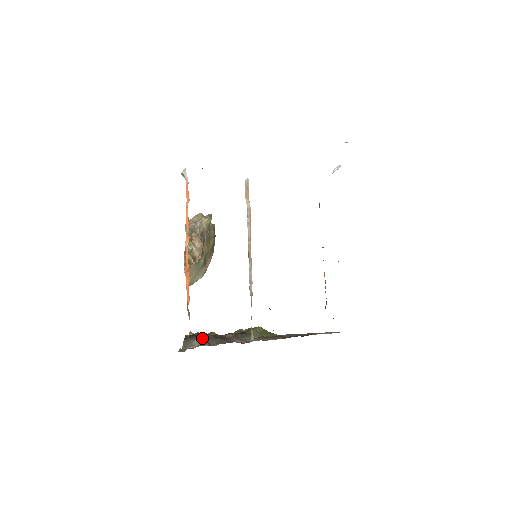
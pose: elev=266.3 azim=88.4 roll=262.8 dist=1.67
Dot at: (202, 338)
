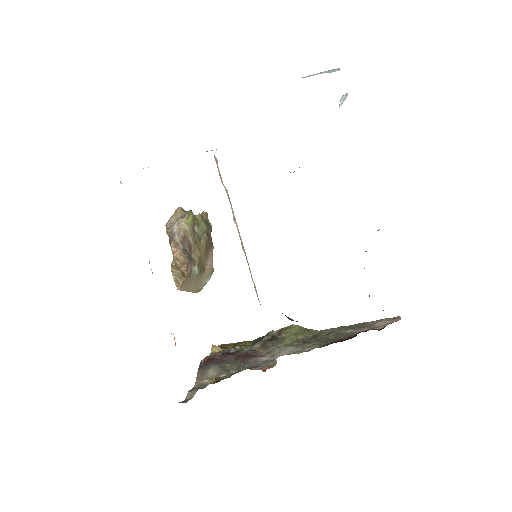
Dot at: (218, 364)
